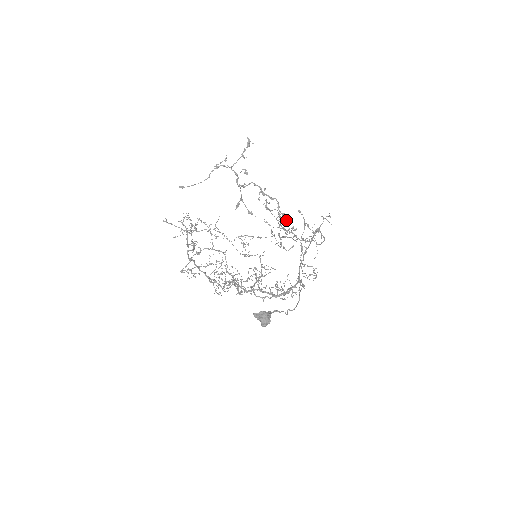
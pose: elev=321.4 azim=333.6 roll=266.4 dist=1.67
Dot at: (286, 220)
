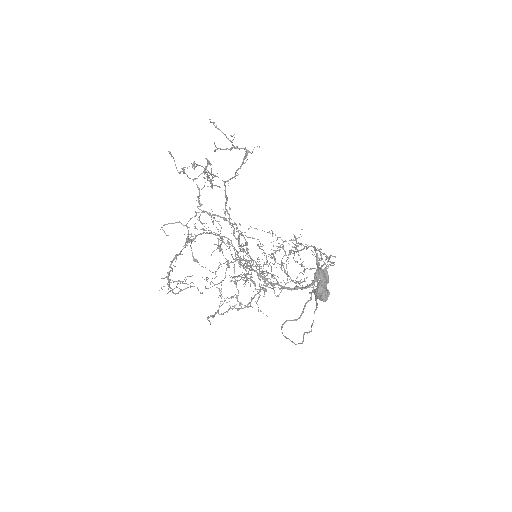
Dot at: (240, 265)
